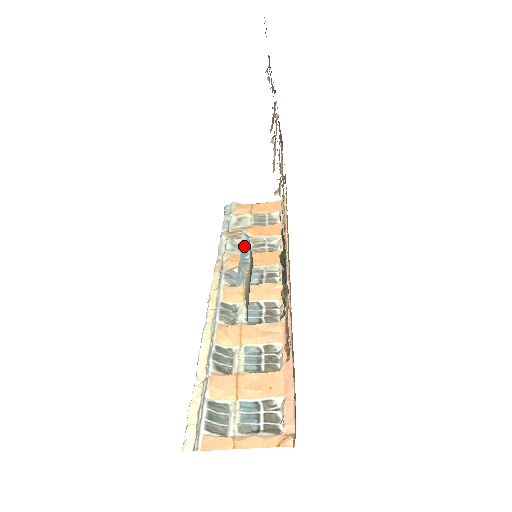
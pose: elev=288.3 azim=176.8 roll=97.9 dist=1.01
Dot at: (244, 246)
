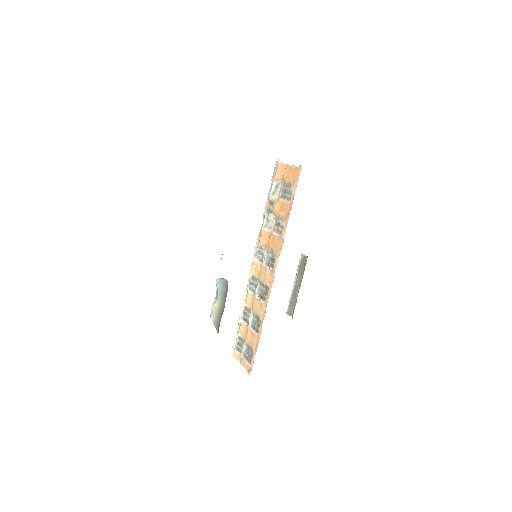
Dot at: (217, 288)
